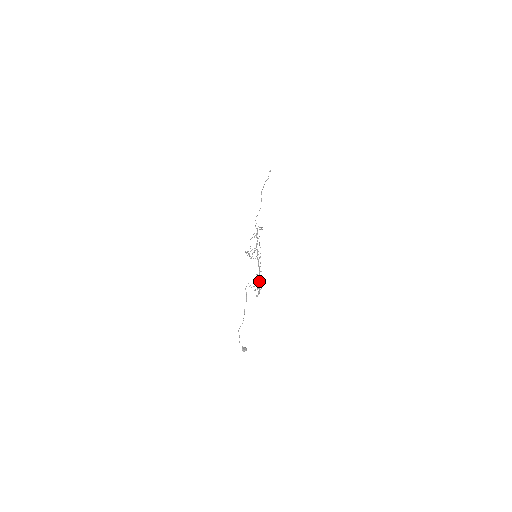
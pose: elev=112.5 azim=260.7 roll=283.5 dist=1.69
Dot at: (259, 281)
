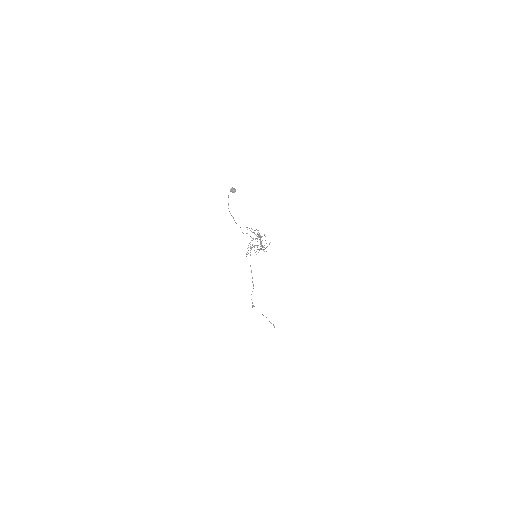
Dot at: occluded
